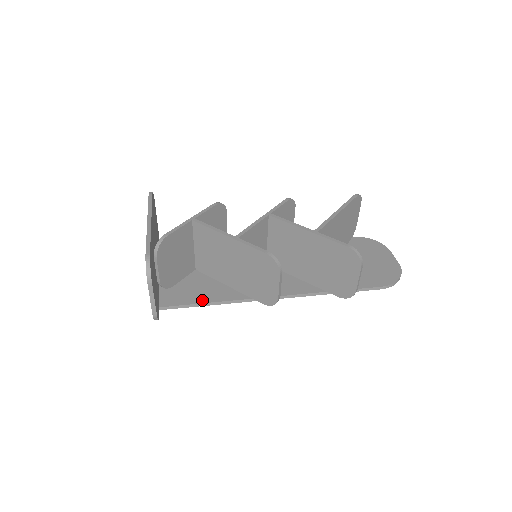
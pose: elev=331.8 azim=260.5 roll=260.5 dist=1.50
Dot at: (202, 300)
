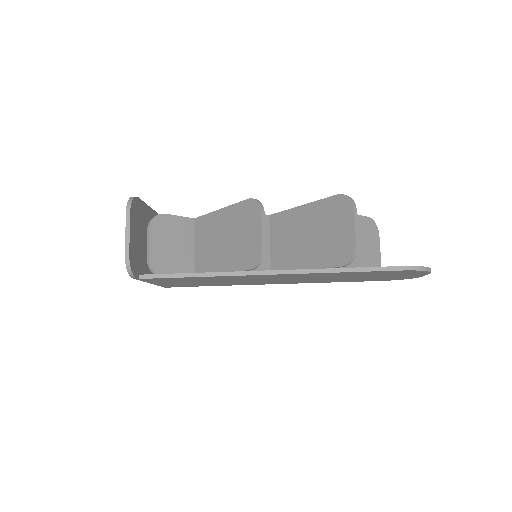
Dot at: (186, 273)
